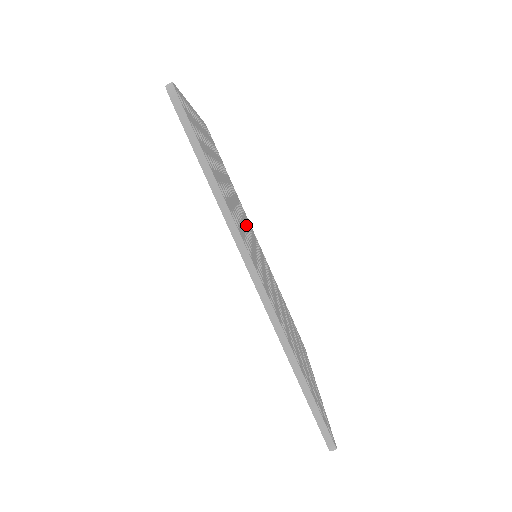
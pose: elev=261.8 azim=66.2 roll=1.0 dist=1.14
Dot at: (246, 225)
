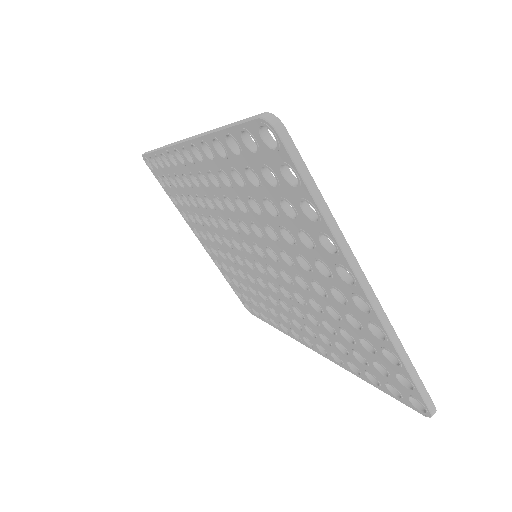
Dot at: occluded
